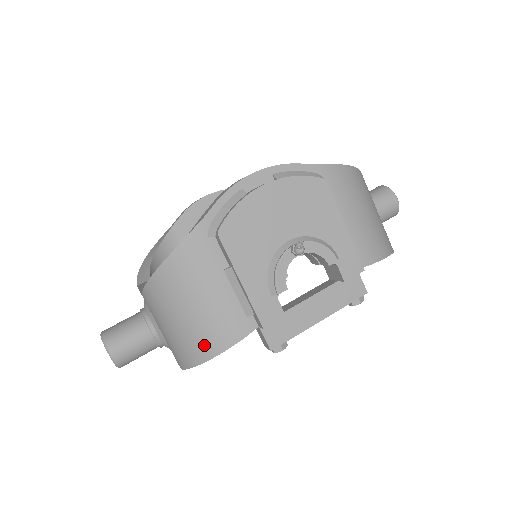
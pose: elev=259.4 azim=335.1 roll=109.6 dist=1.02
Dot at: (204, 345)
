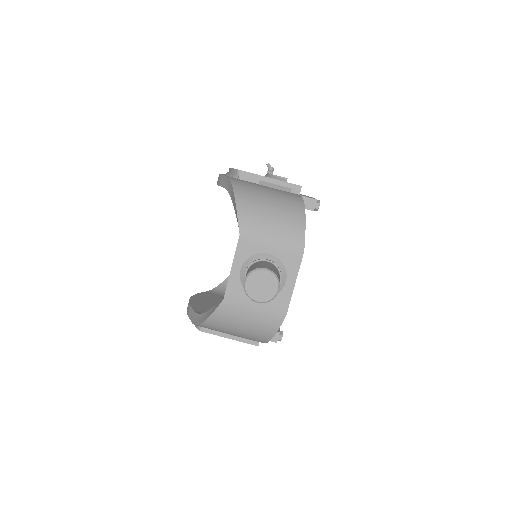
Dot at: (294, 208)
